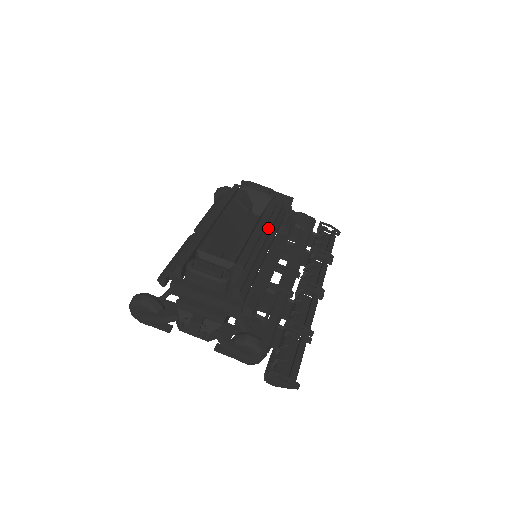
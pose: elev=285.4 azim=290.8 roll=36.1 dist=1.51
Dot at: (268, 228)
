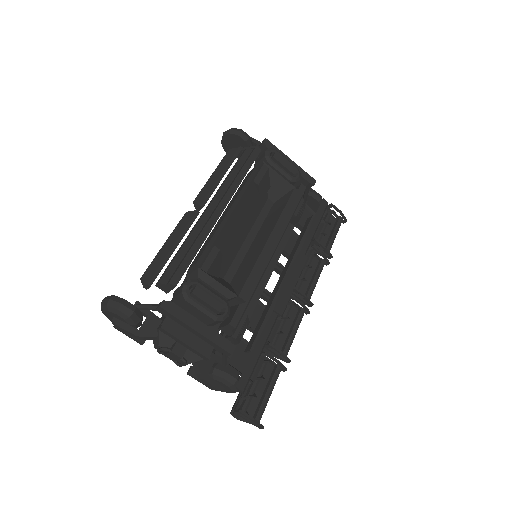
Dot at: occluded
